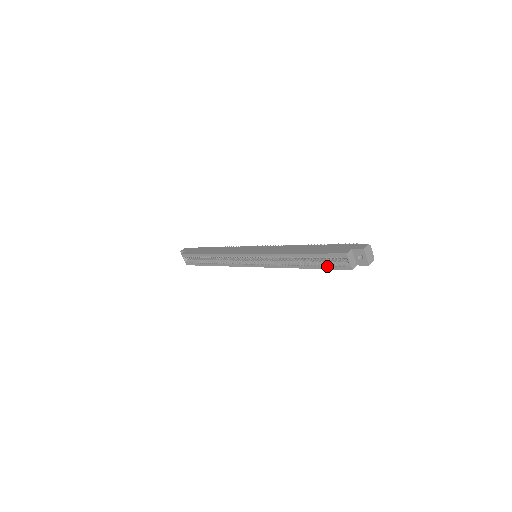
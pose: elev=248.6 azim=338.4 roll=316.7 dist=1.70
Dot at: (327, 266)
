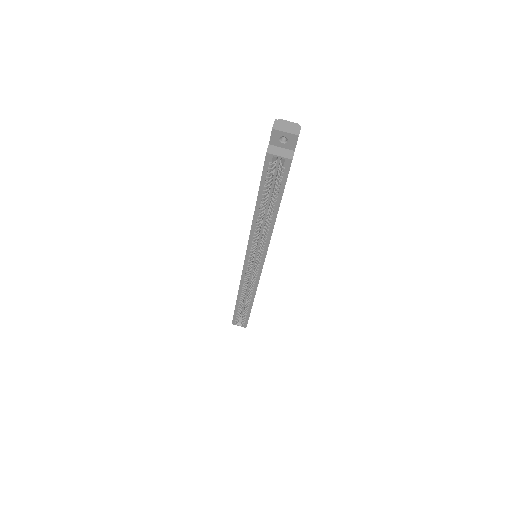
Dot at: (279, 187)
